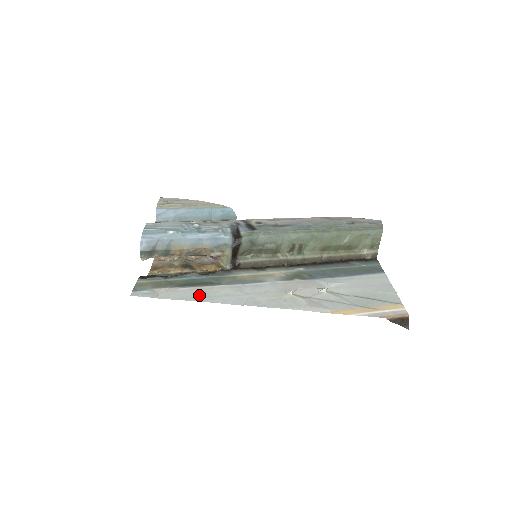
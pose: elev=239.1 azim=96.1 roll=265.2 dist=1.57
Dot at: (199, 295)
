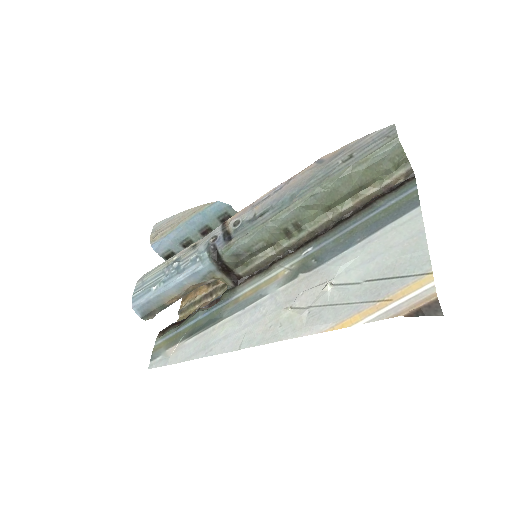
Dot at: (201, 347)
